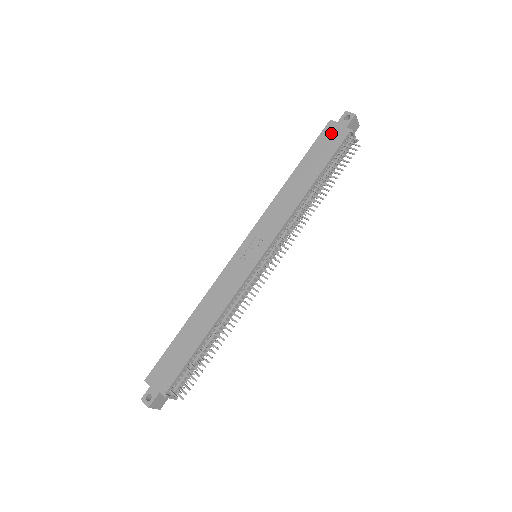
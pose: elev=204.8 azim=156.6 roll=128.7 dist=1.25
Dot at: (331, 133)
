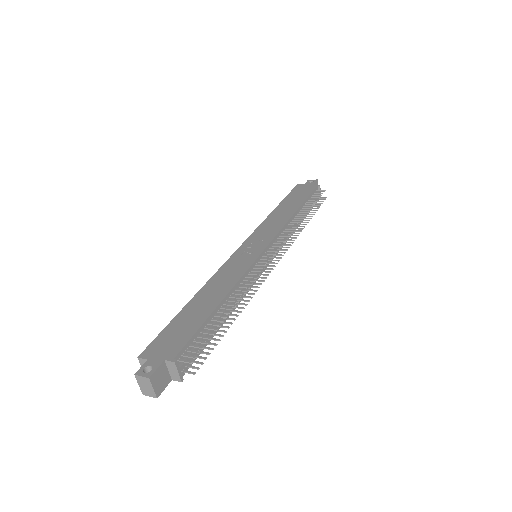
Dot at: (301, 188)
